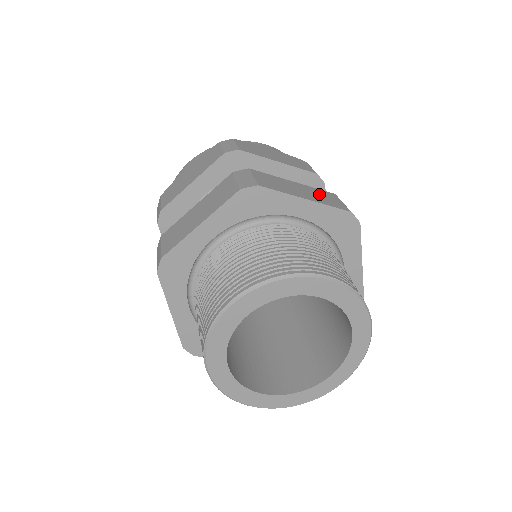
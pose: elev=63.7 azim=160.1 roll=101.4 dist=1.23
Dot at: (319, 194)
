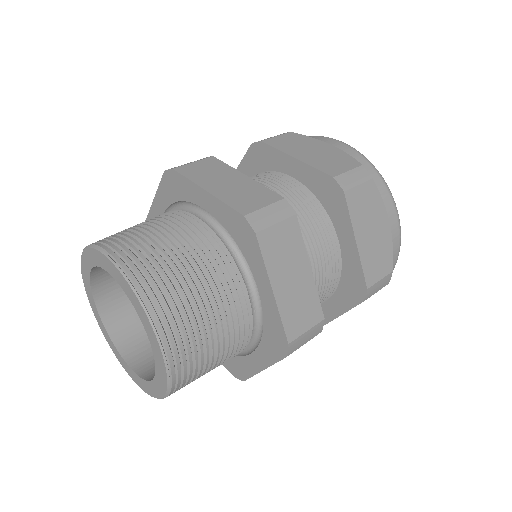
Dot at: (248, 192)
